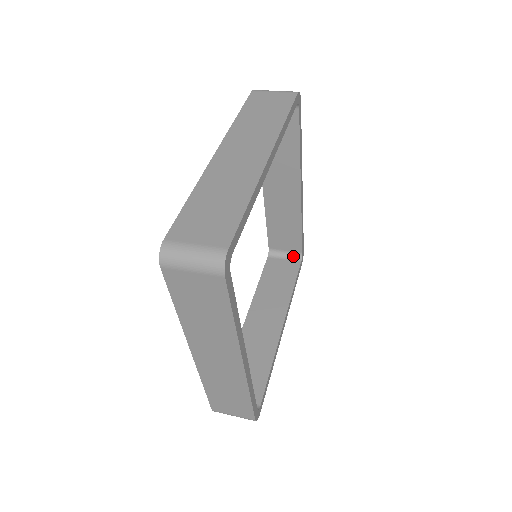
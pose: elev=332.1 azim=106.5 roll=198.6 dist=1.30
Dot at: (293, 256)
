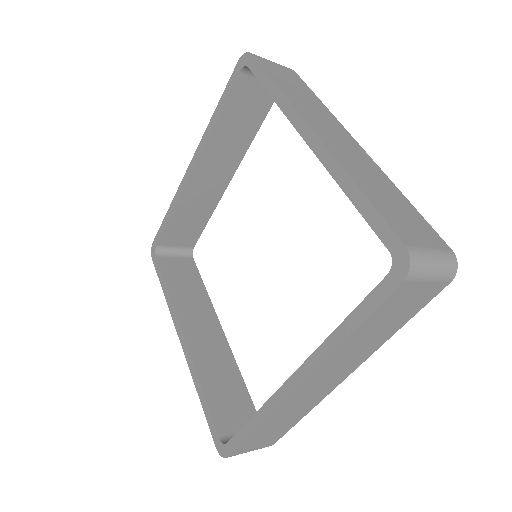
Dot at: occluded
